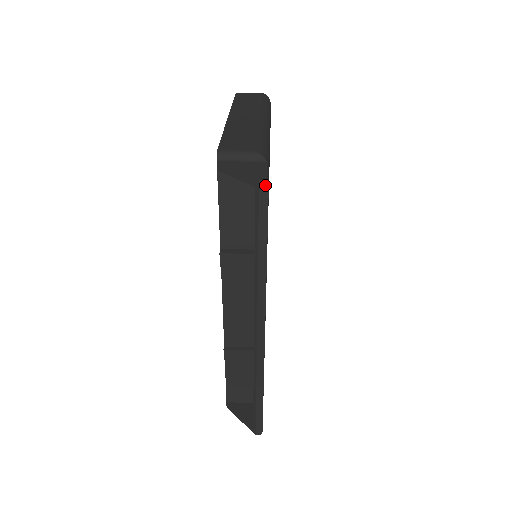
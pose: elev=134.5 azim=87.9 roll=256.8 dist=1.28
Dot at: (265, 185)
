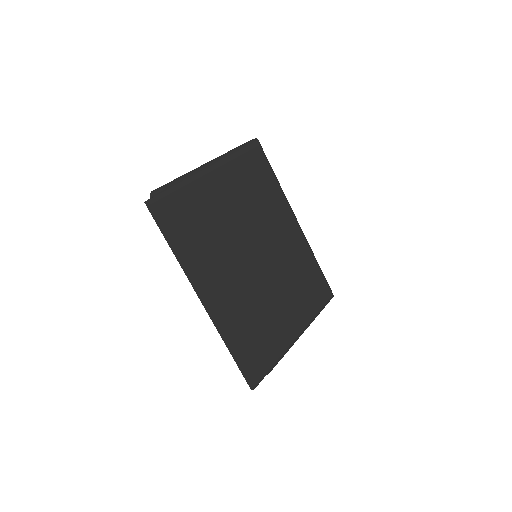
Dot at: (148, 204)
